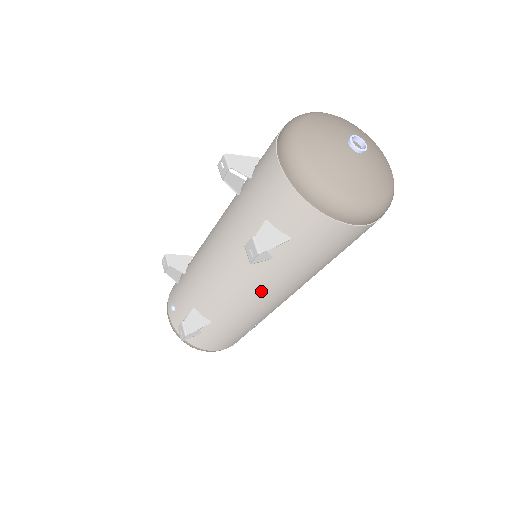
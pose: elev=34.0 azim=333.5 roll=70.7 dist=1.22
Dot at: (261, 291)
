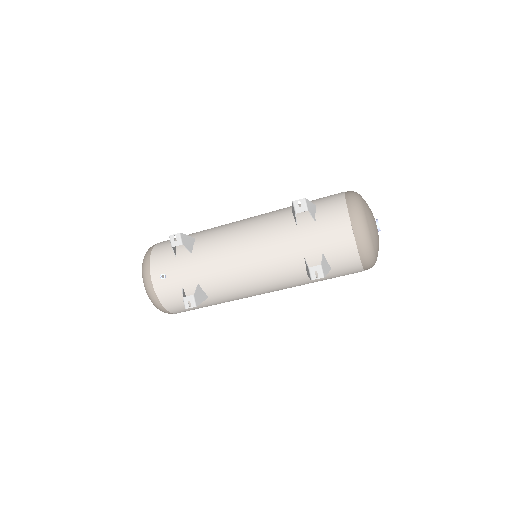
Dot at: (273, 288)
